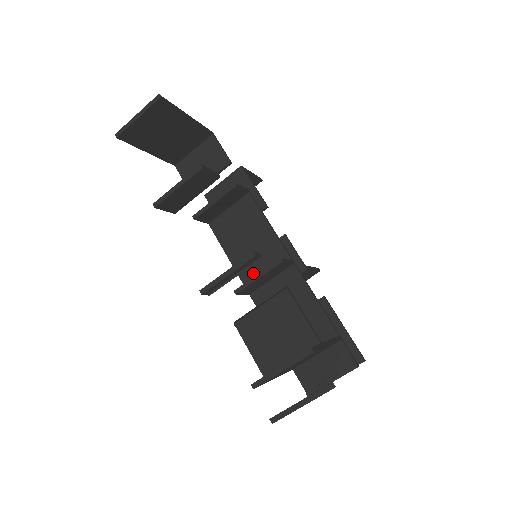
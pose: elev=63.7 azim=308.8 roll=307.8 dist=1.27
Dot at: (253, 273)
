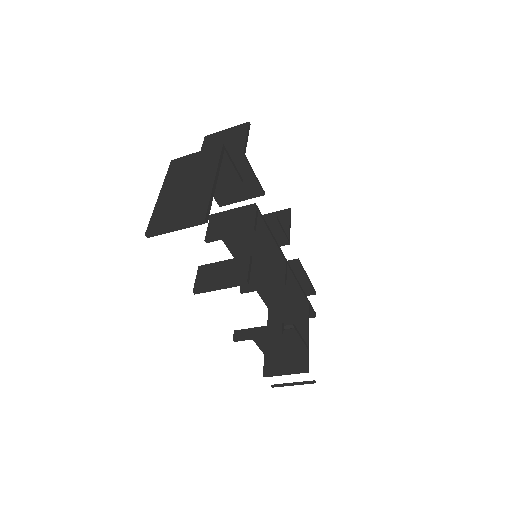
Dot at: occluded
